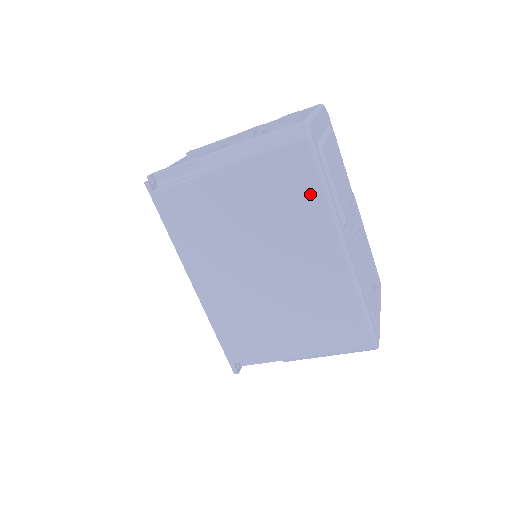
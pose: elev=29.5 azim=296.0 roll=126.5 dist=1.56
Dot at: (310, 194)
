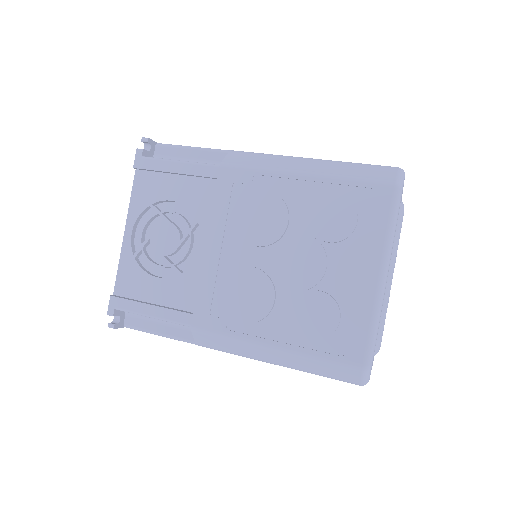
Dot at: occluded
